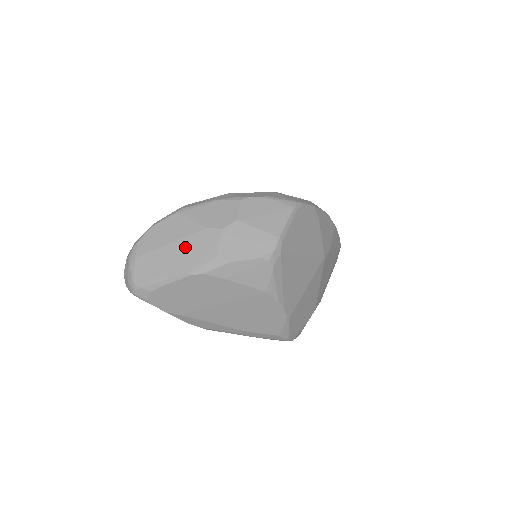
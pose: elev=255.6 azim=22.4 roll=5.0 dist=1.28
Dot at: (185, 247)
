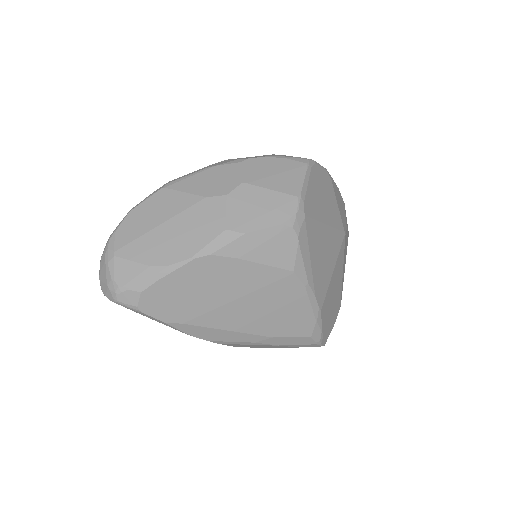
Dot at: (181, 225)
